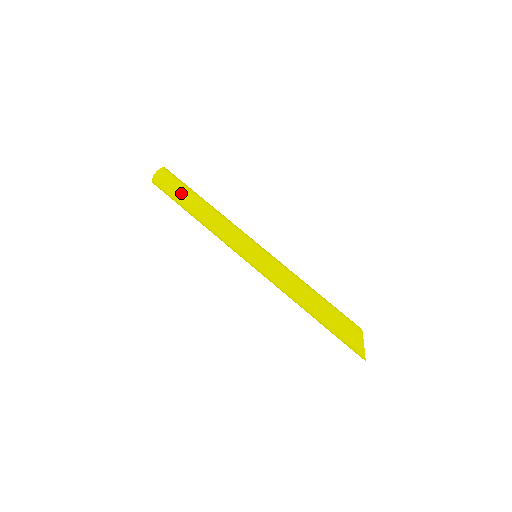
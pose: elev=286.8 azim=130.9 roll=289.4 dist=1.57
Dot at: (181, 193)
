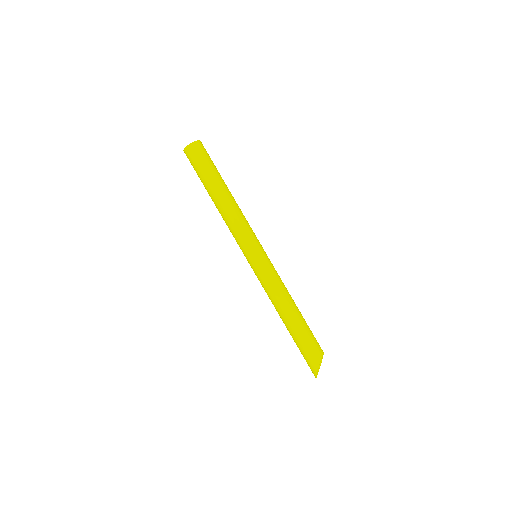
Dot at: (206, 174)
